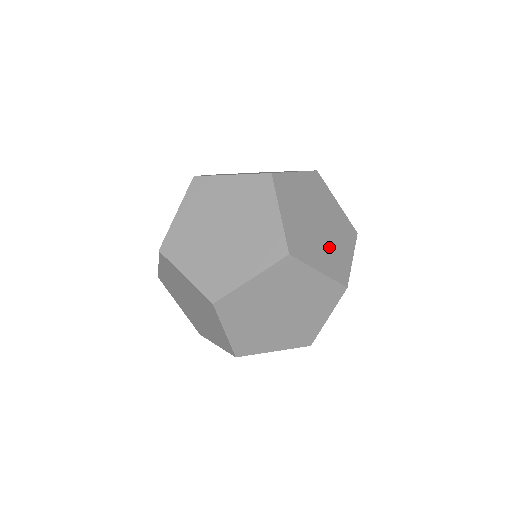
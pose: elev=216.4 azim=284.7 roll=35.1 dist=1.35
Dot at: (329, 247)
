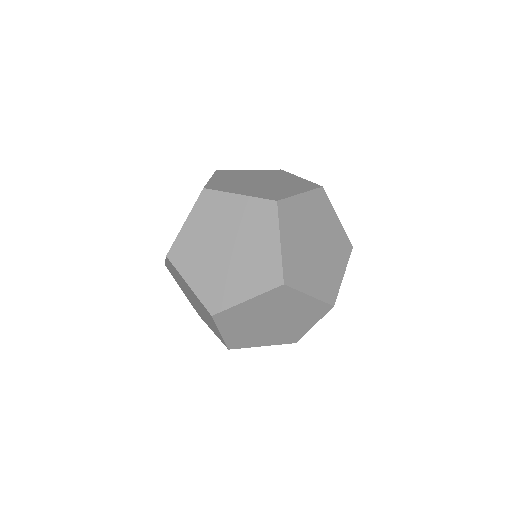
Dot at: occluded
